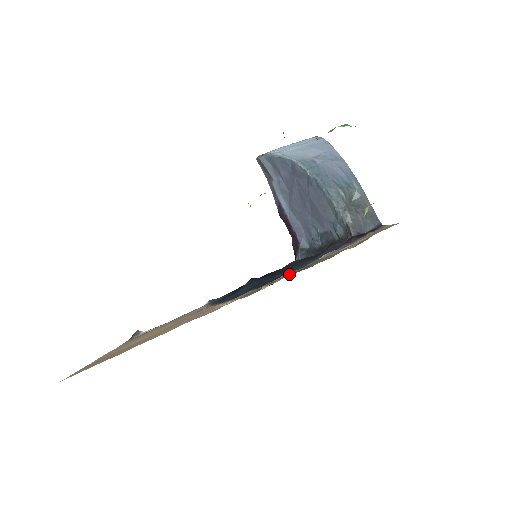
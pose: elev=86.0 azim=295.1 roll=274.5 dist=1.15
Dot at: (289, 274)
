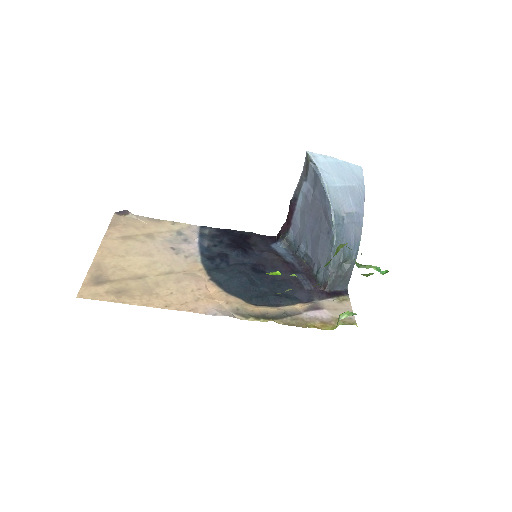
Dot at: (271, 313)
